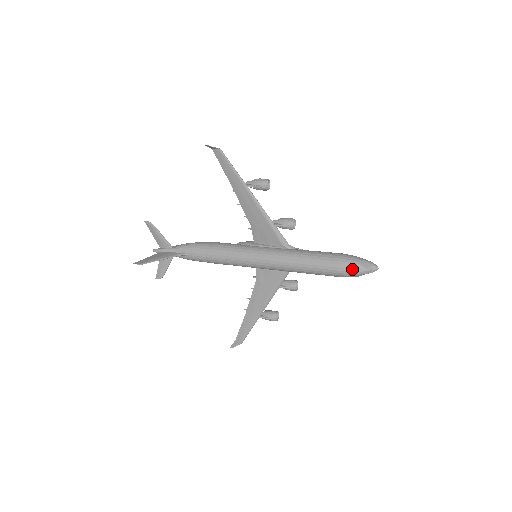
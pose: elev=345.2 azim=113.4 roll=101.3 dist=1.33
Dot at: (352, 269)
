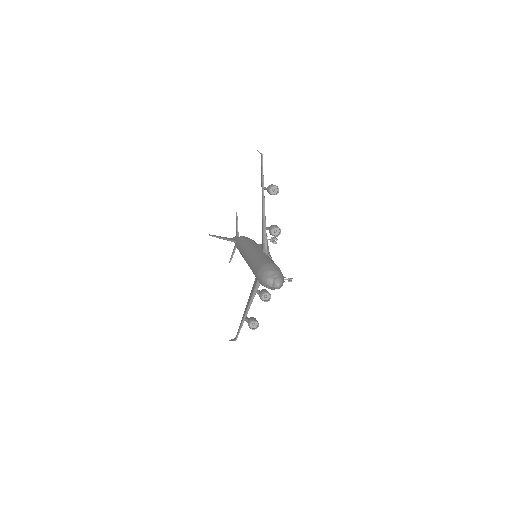
Dot at: (261, 275)
